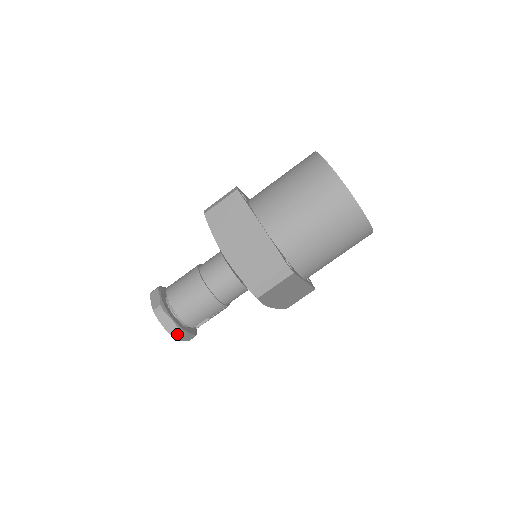
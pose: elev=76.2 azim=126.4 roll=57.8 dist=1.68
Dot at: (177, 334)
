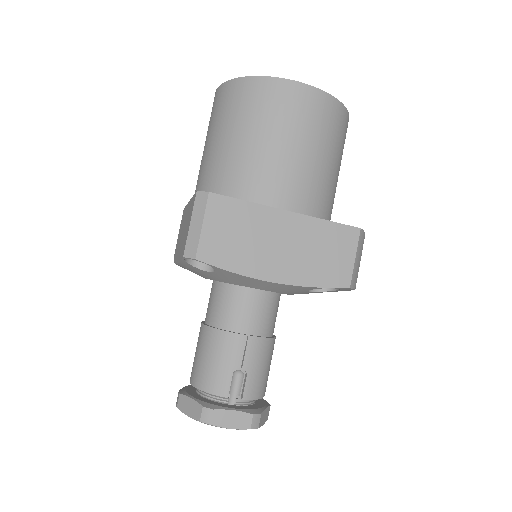
Dot at: (203, 414)
